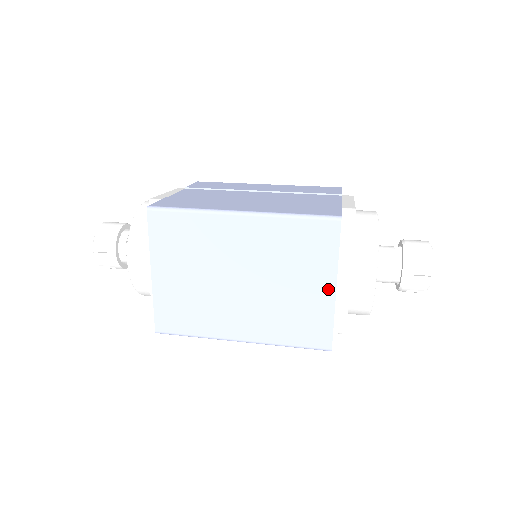
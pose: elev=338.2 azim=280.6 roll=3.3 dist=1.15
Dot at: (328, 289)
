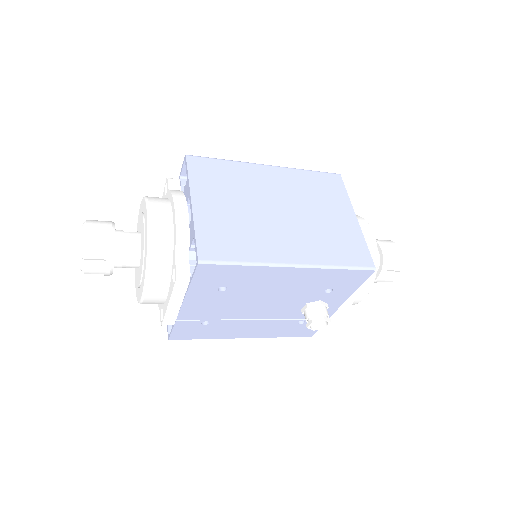
Dot at: (351, 218)
